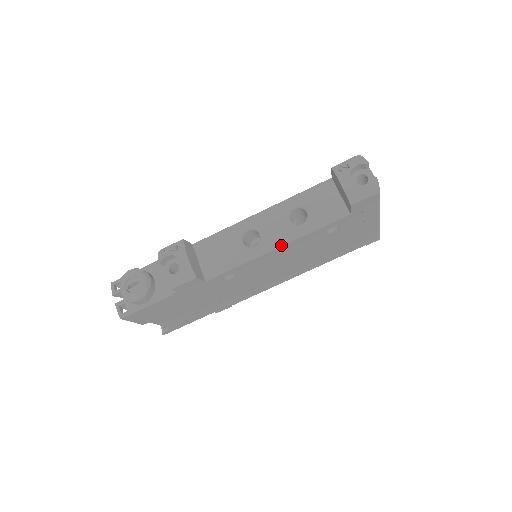
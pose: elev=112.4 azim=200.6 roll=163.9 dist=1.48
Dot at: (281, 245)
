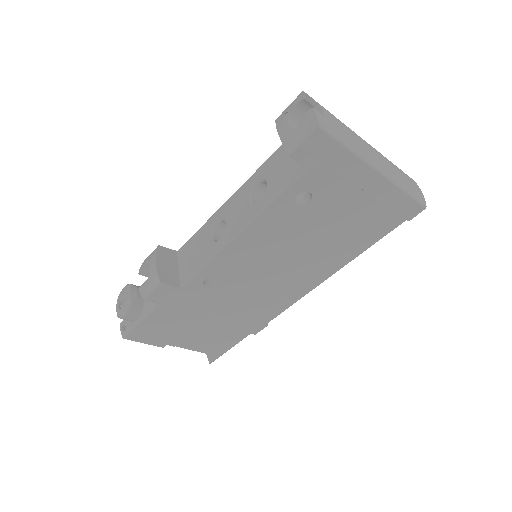
Dot at: (240, 230)
